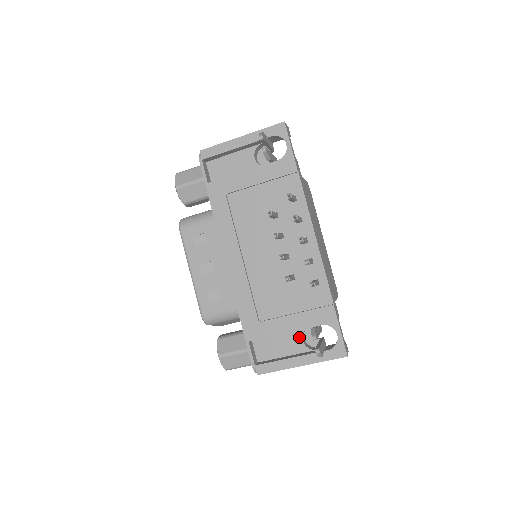
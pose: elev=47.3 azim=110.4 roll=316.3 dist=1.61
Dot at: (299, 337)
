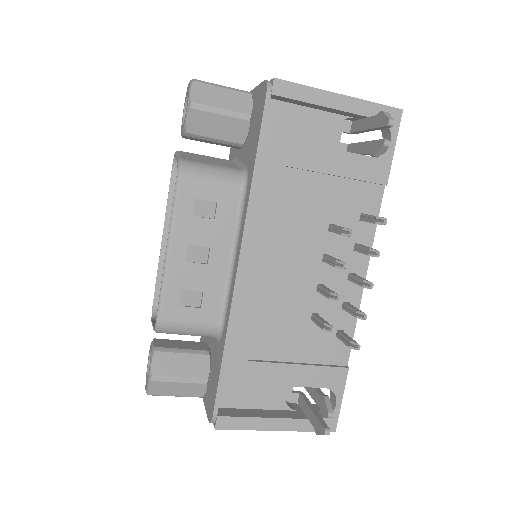
Dot at: (283, 390)
